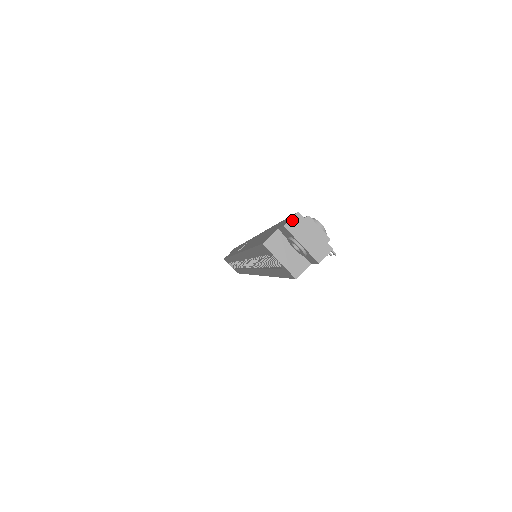
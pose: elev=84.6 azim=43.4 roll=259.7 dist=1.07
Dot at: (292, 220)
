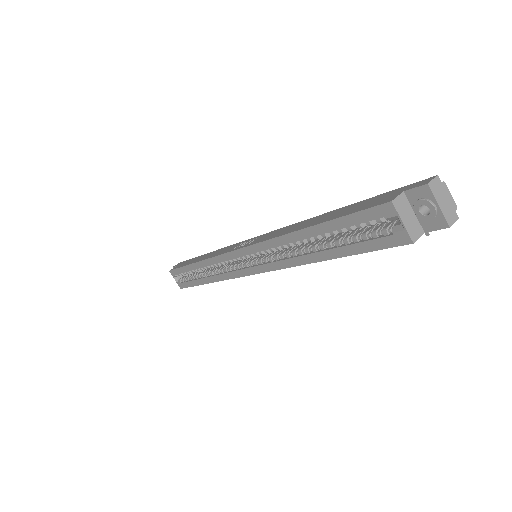
Dot at: (433, 181)
